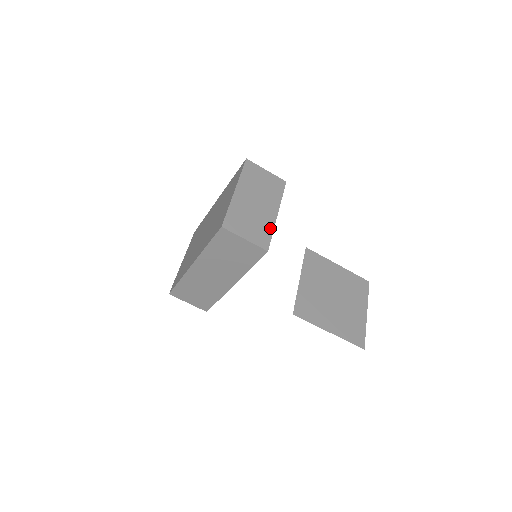
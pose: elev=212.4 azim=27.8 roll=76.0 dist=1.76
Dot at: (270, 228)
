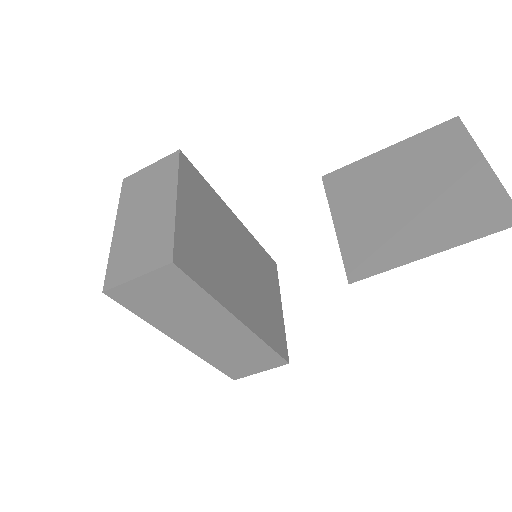
Dot at: (169, 228)
